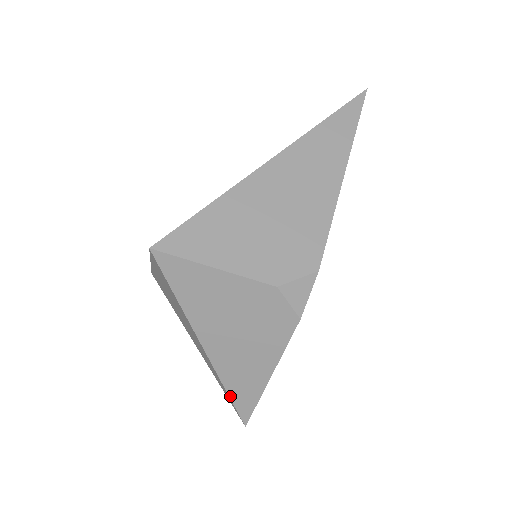
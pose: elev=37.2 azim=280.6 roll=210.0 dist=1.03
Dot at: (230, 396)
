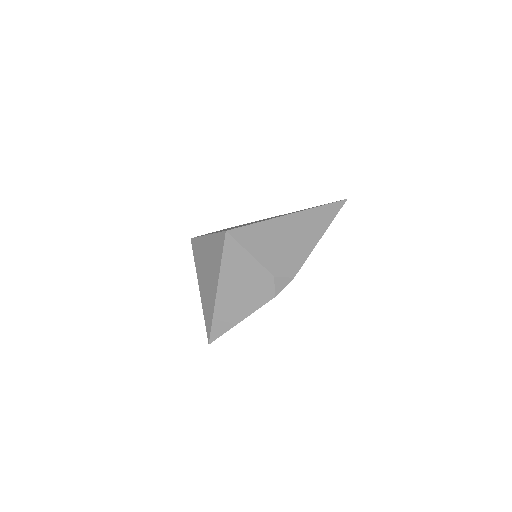
Dot at: (213, 323)
